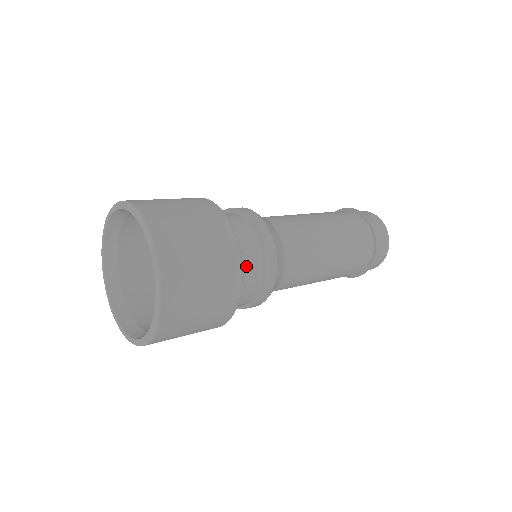
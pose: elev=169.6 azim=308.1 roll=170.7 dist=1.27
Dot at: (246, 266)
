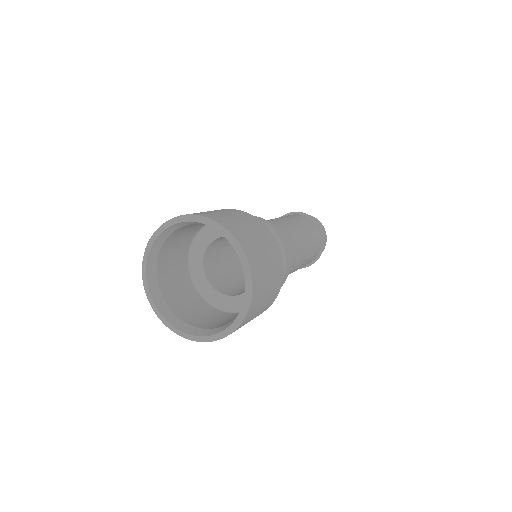
Dot at: occluded
